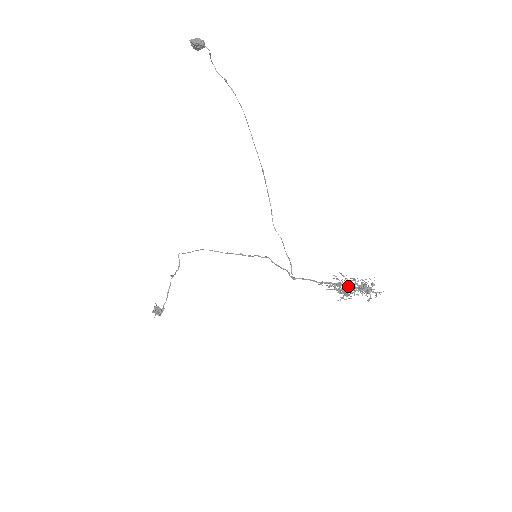
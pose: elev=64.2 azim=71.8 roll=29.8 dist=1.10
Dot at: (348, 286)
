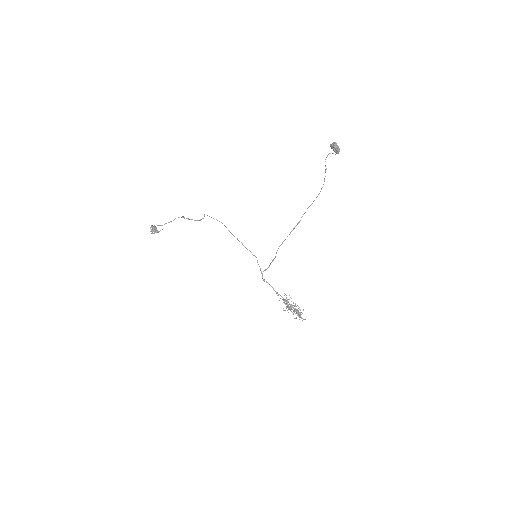
Dot at: (290, 305)
